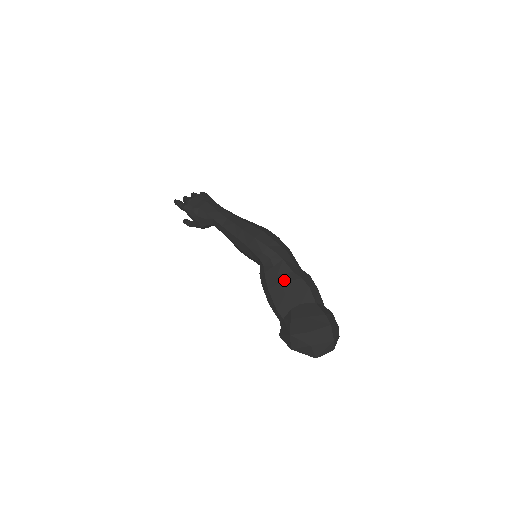
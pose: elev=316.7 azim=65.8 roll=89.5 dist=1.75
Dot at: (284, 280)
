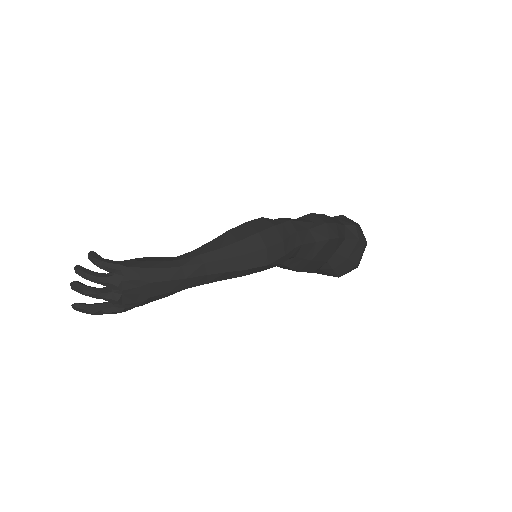
Dot at: (313, 256)
